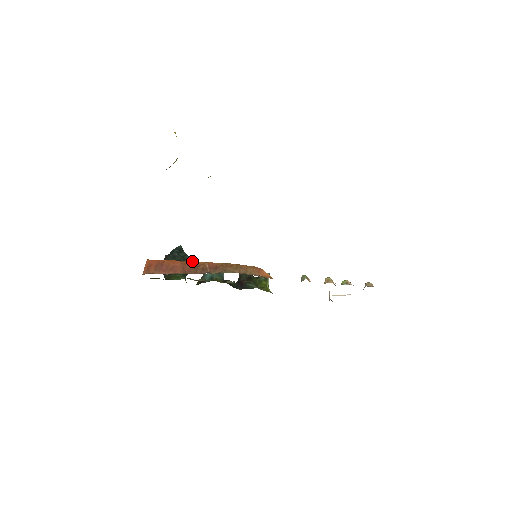
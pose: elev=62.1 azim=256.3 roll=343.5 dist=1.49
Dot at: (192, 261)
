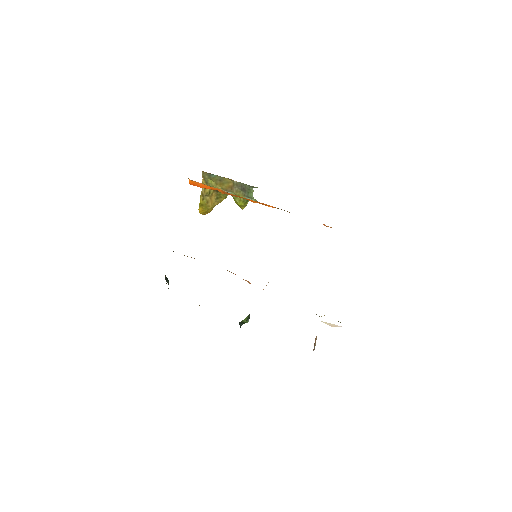
Dot at: occluded
